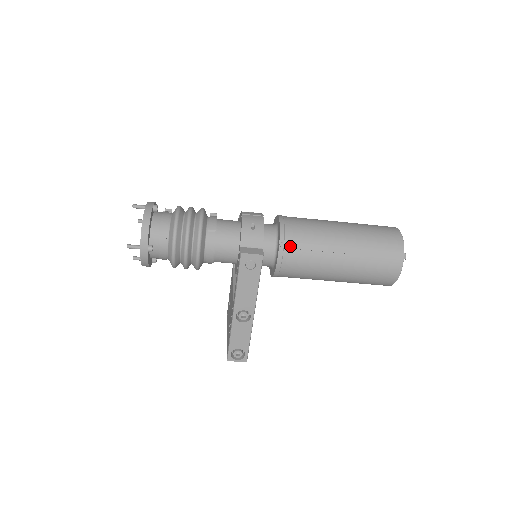
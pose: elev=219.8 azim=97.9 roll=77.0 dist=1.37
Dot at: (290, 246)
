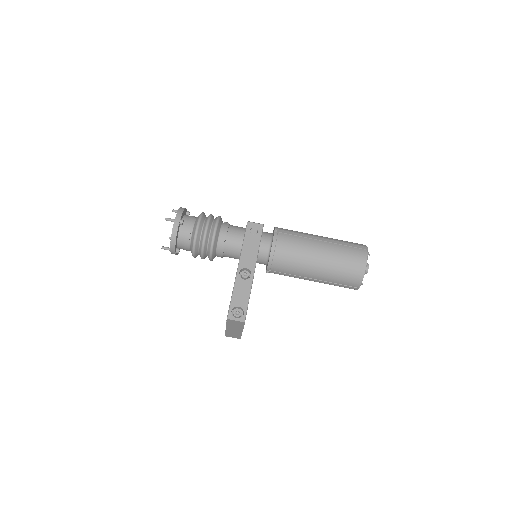
Dot at: (282, 232)
